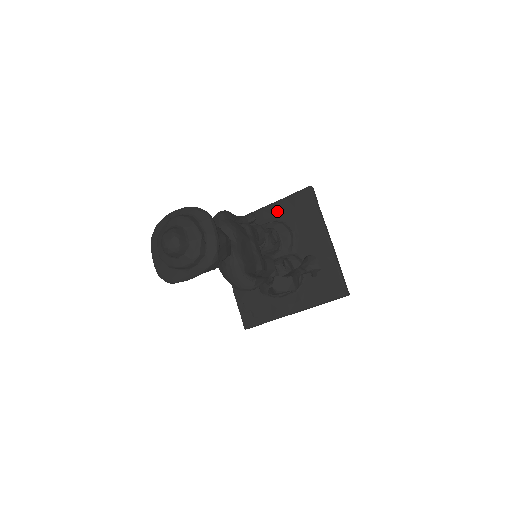
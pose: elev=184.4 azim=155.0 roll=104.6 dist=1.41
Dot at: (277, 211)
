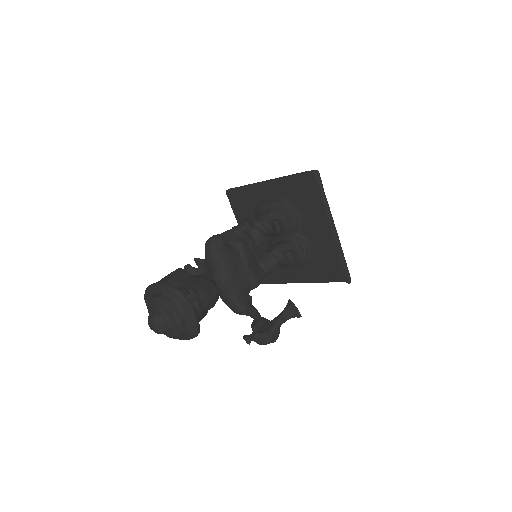
Dot at: (282, 189)
